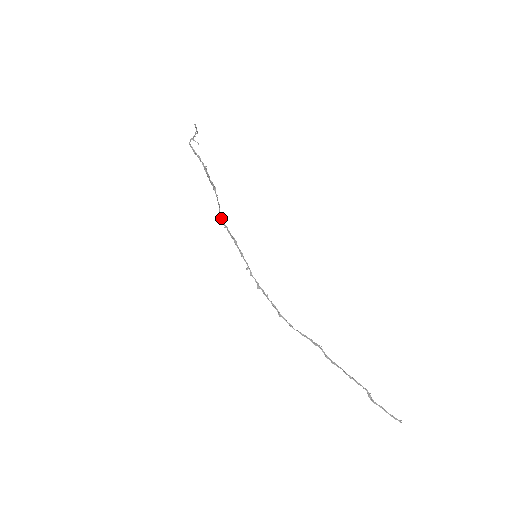
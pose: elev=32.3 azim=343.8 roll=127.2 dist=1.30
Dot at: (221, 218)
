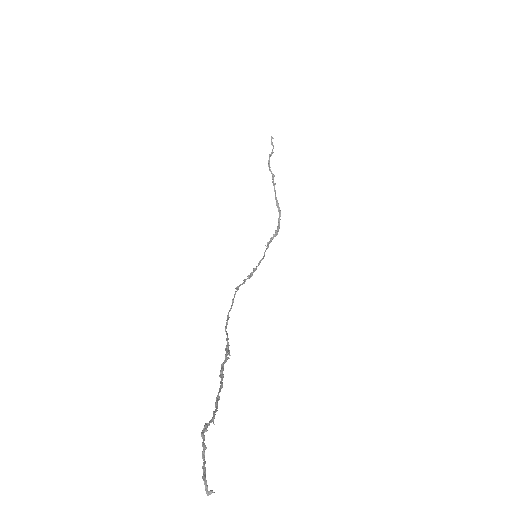
Dot at: (271, 240)
